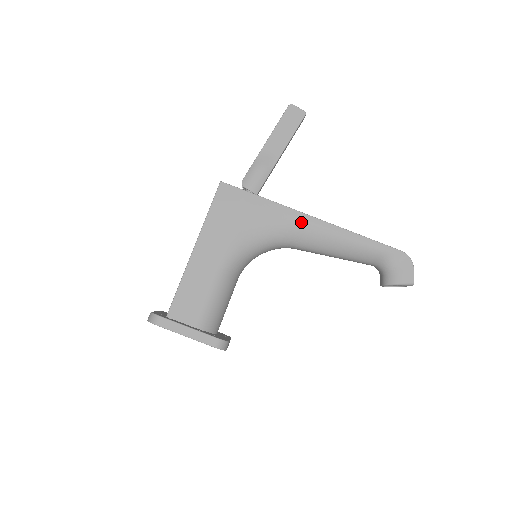
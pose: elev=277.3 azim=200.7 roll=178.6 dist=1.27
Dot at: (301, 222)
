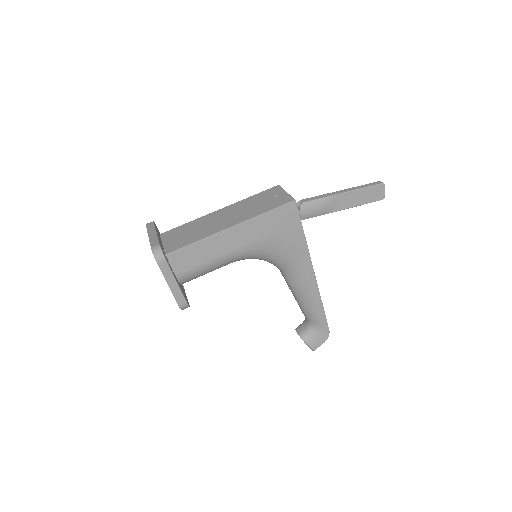
Dot at: (305, 270)
